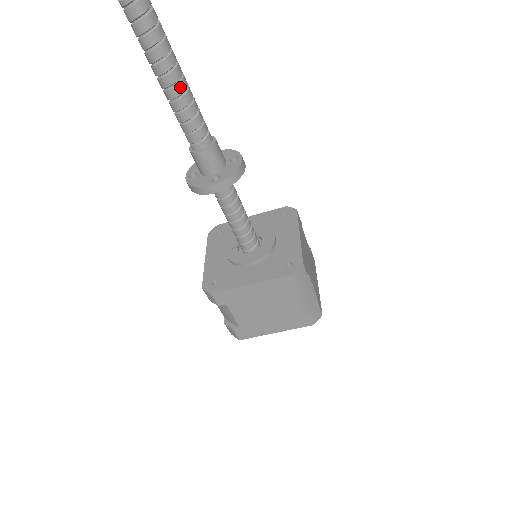
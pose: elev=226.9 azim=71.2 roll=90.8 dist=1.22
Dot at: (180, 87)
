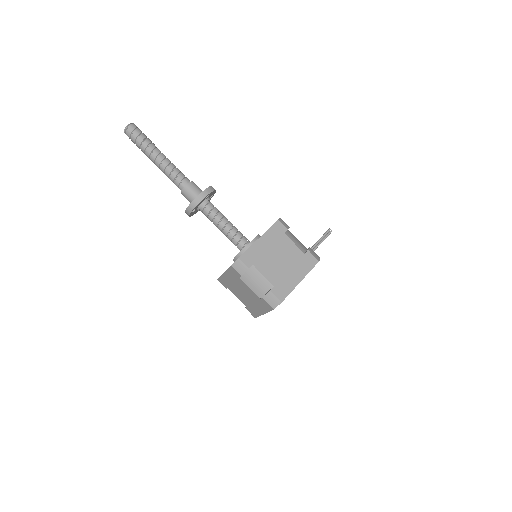
Dot at: (157, 162)
